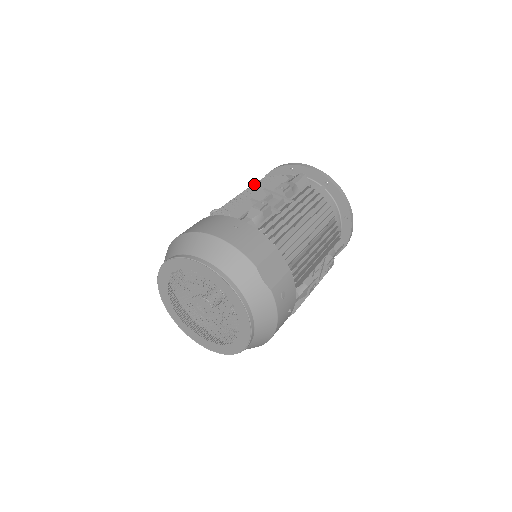
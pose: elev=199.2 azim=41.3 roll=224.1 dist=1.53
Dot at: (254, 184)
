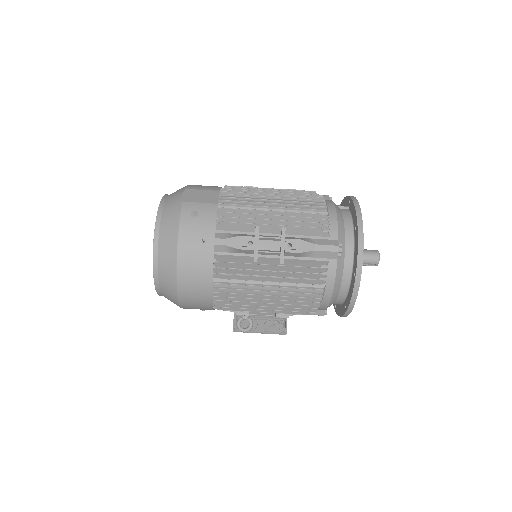
Dot at: occluded
